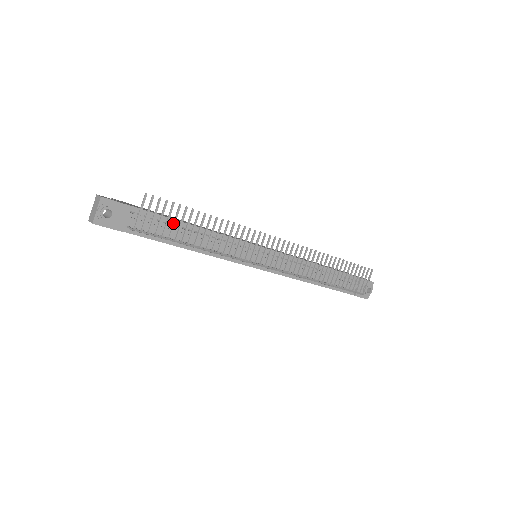
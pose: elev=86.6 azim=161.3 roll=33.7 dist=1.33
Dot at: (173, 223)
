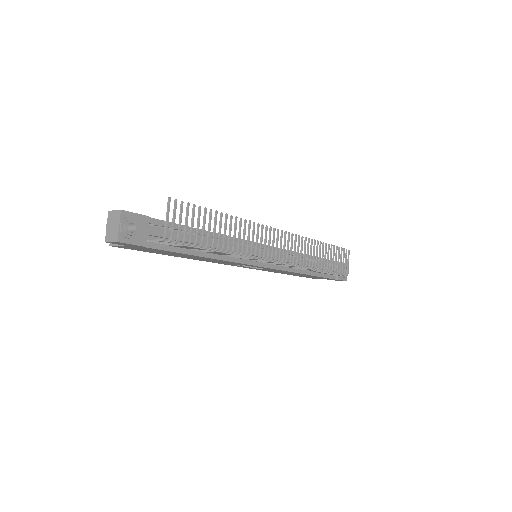
Dot at: (197, 227)
